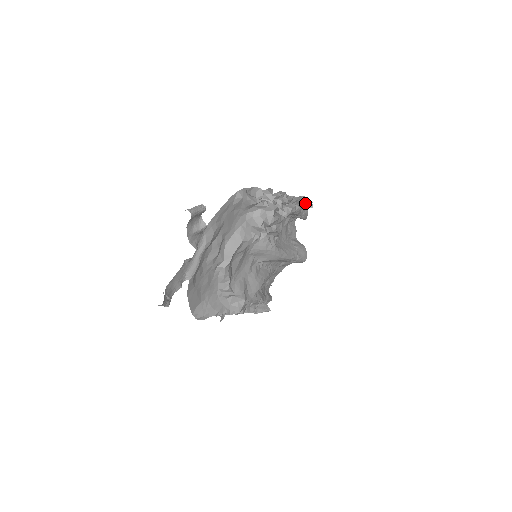
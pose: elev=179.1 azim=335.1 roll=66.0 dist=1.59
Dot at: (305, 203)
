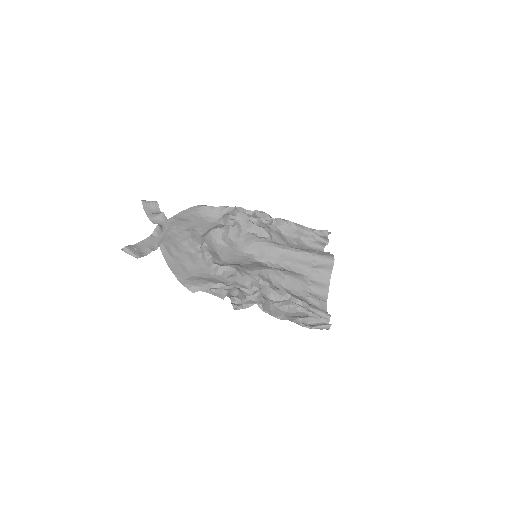
Dot at: (317, 231)
